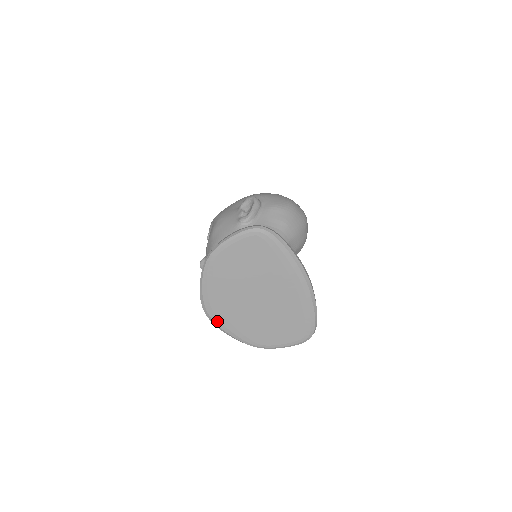
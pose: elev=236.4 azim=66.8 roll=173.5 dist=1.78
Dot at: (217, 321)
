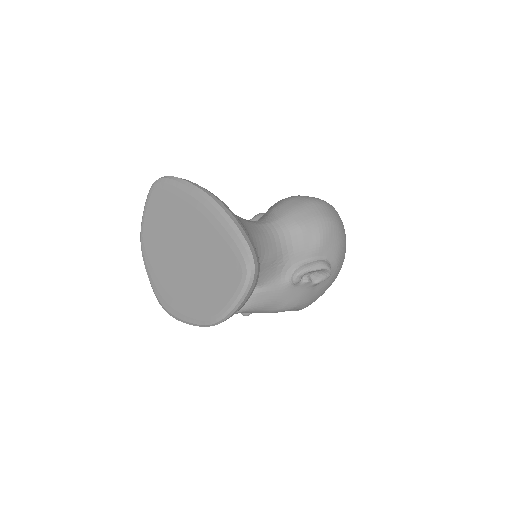
Dot at: (172, 310)
